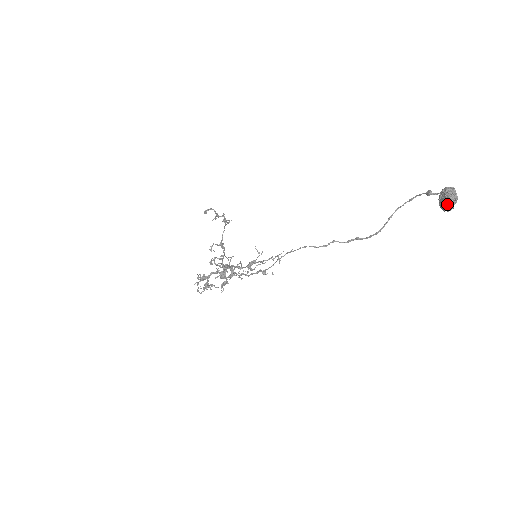
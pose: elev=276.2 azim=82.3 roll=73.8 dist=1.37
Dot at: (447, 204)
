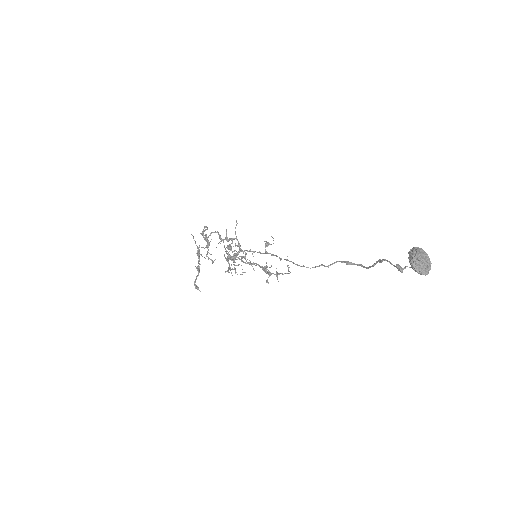
Dot at: occluded
